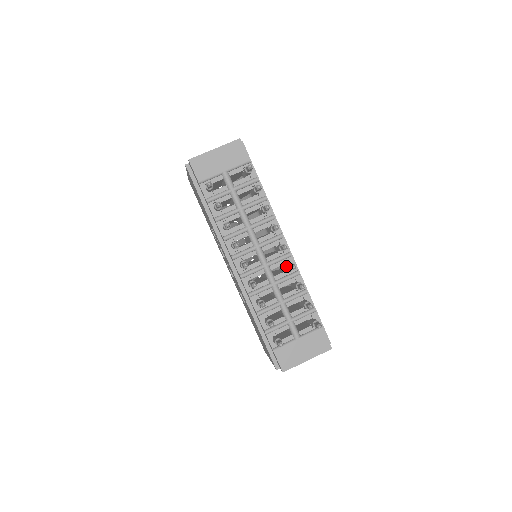
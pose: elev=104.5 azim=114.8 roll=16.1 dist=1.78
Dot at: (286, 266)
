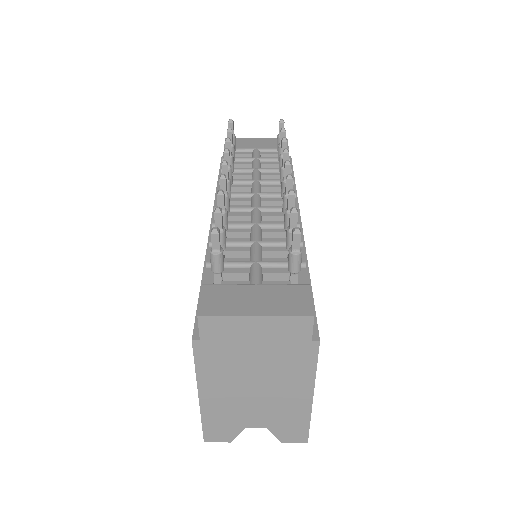
Dot at: (283, 201)
